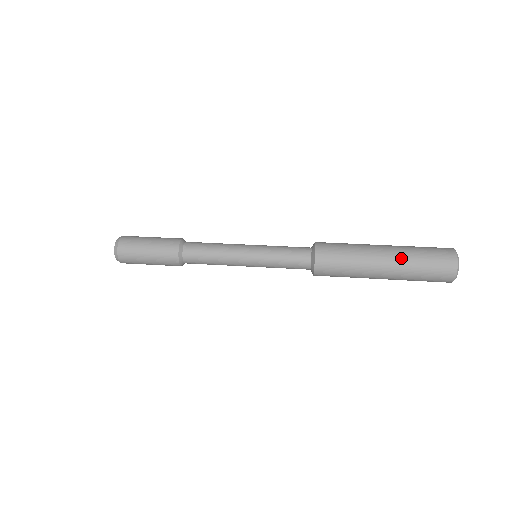
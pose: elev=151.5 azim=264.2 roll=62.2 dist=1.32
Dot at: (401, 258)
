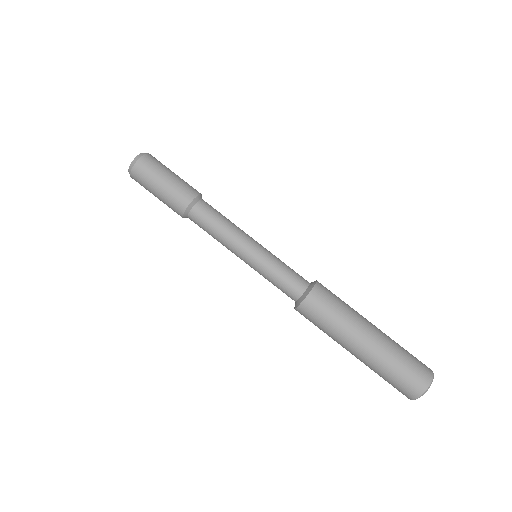
Dot at: occluded
